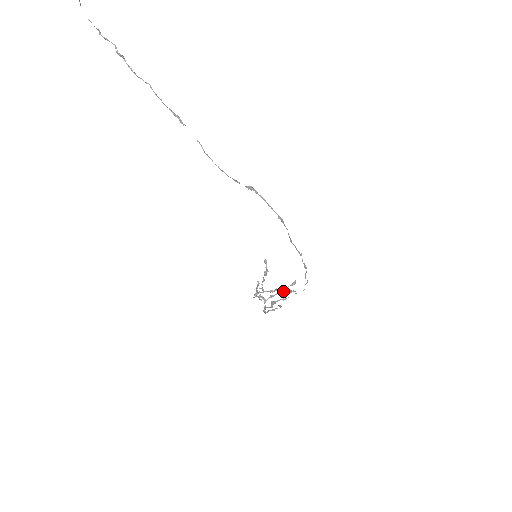
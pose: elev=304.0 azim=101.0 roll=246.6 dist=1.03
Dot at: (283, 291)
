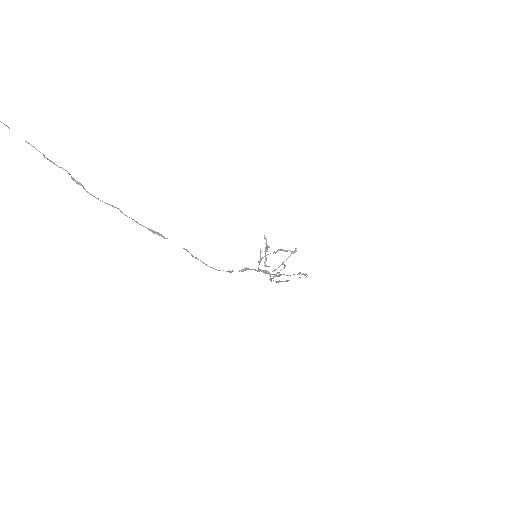
Dot at: (285, 250)
